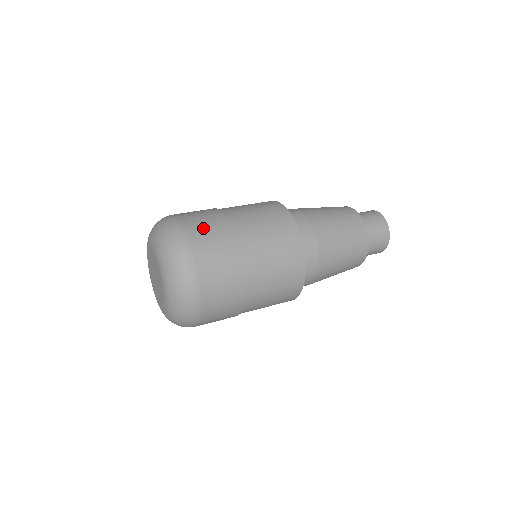
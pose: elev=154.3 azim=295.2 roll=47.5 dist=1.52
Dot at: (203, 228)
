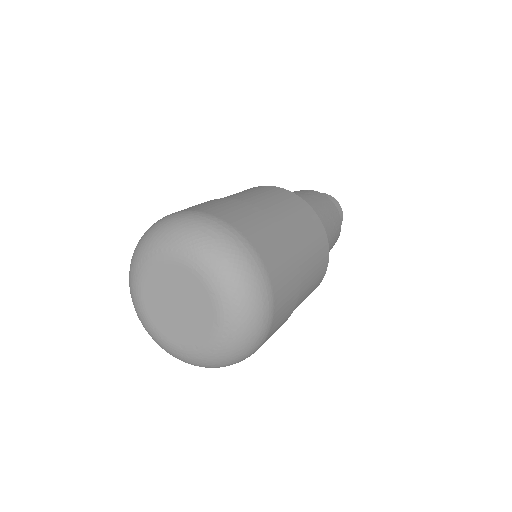
Dot at: (232, 212)
